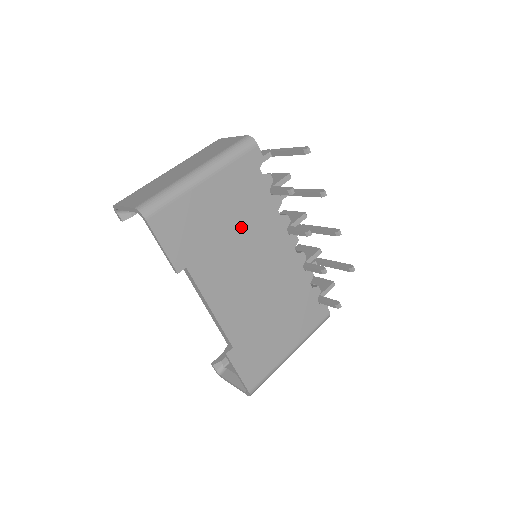
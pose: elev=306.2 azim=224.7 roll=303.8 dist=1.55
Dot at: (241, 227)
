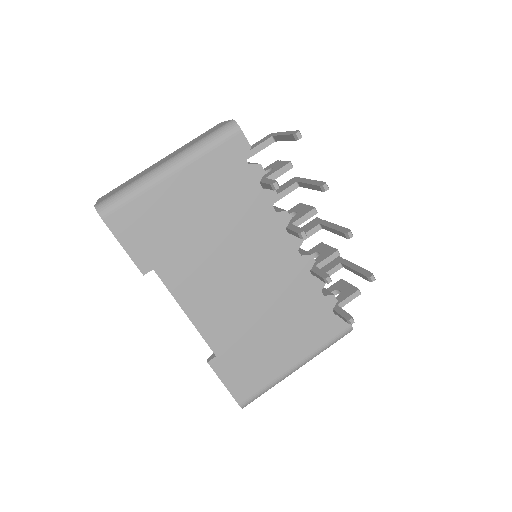
Dot at: (222, 226)
